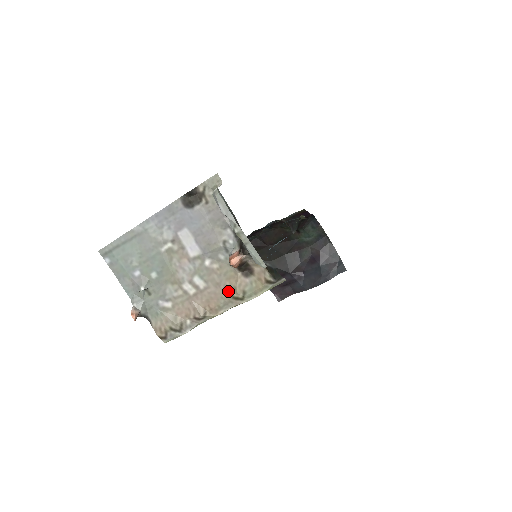
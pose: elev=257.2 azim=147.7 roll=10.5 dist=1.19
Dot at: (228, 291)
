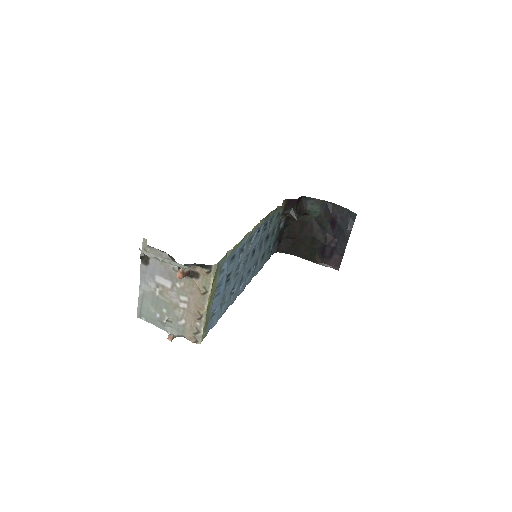
Dot at: (198, 293)
